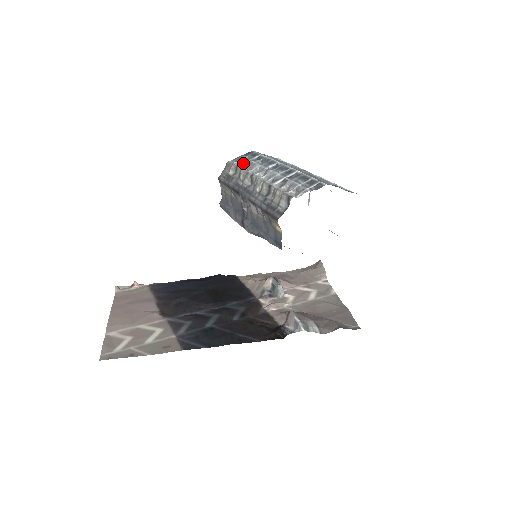
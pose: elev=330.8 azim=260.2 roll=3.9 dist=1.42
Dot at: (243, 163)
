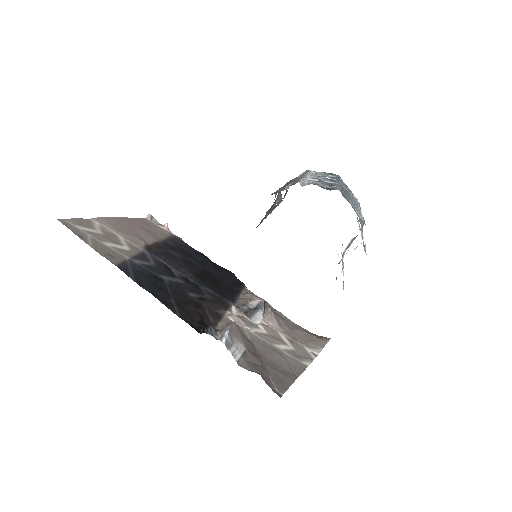
Dot at: occluded
